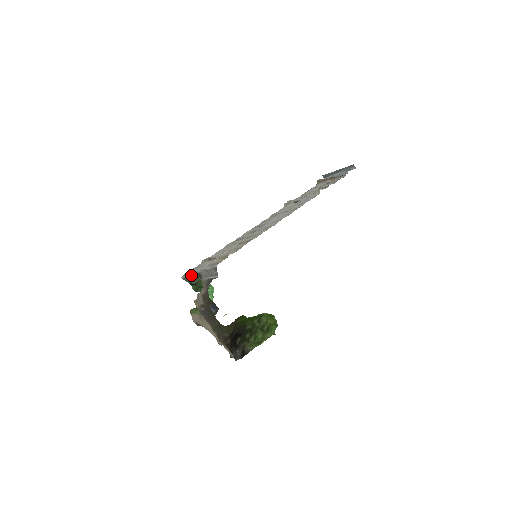
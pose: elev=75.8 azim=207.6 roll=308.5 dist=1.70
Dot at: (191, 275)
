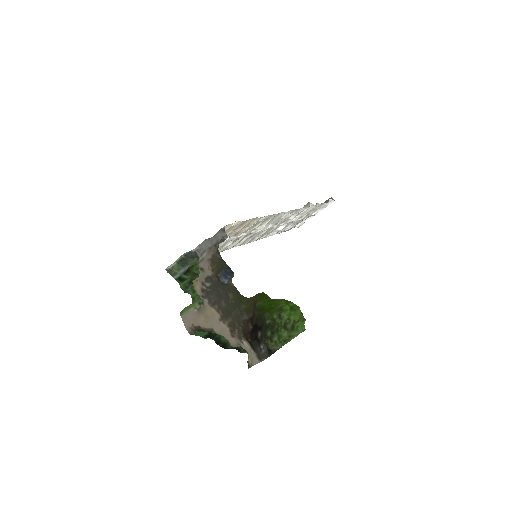
Dot at: (184, 253)
